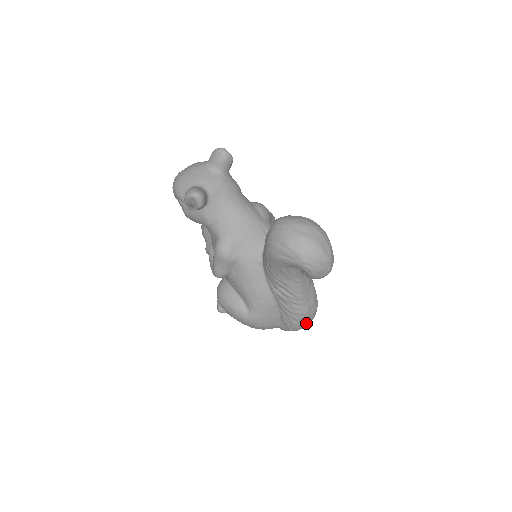
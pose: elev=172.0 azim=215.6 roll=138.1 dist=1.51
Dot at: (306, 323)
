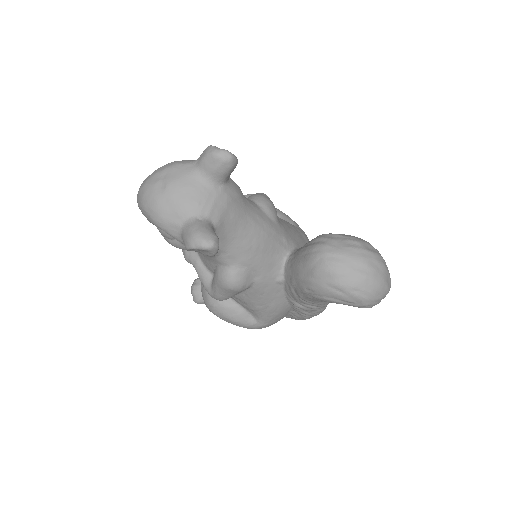
Dot at: occluded
